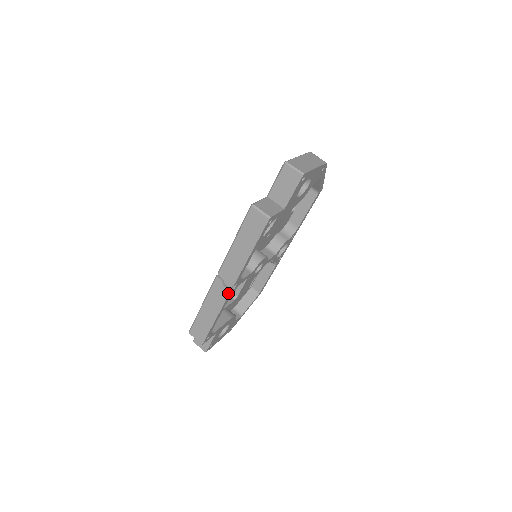
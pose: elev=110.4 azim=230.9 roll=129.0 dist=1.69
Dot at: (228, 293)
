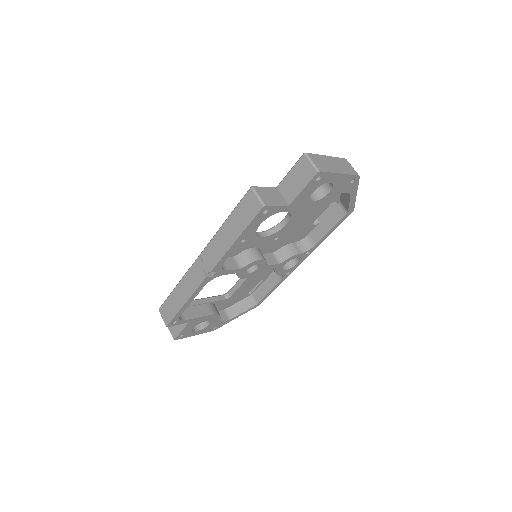
Dot at: (203, 278)
